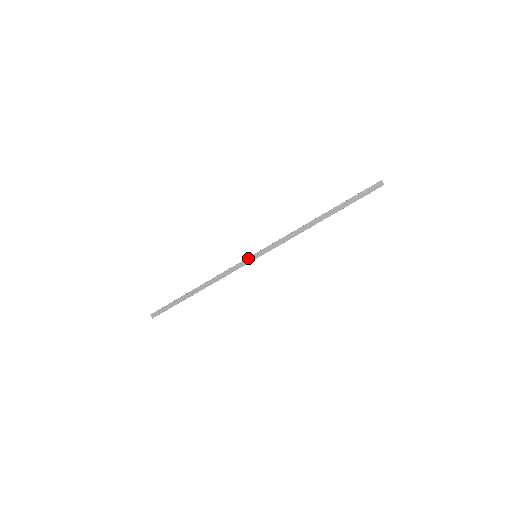
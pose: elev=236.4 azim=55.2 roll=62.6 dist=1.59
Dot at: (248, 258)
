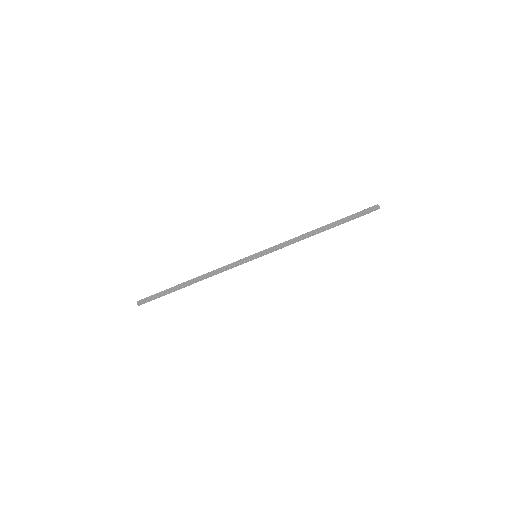
Dot at: (248, 256)
